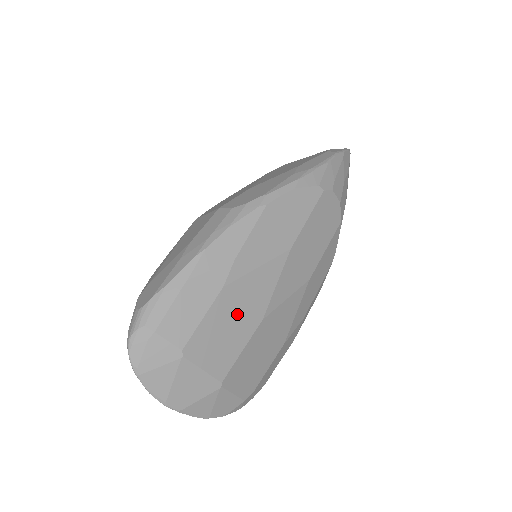
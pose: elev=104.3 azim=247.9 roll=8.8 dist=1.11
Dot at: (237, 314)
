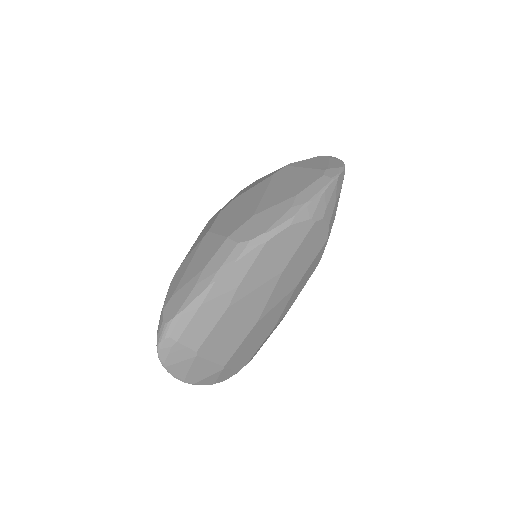
Dot at: (238, 322)
